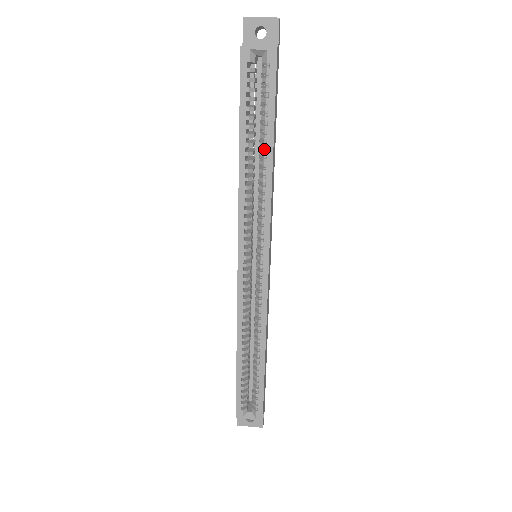
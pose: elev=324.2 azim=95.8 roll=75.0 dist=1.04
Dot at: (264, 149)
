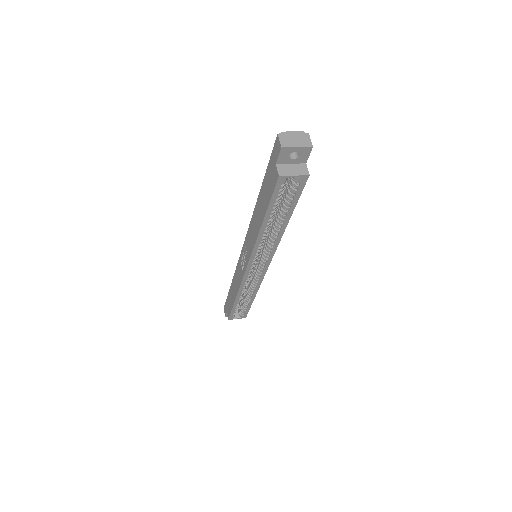
Dot at: (281, 221)
